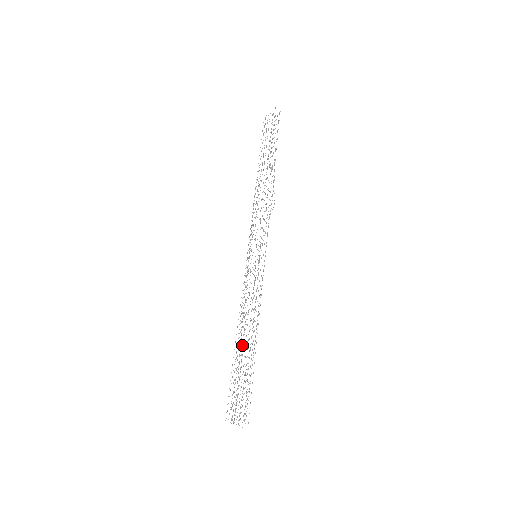
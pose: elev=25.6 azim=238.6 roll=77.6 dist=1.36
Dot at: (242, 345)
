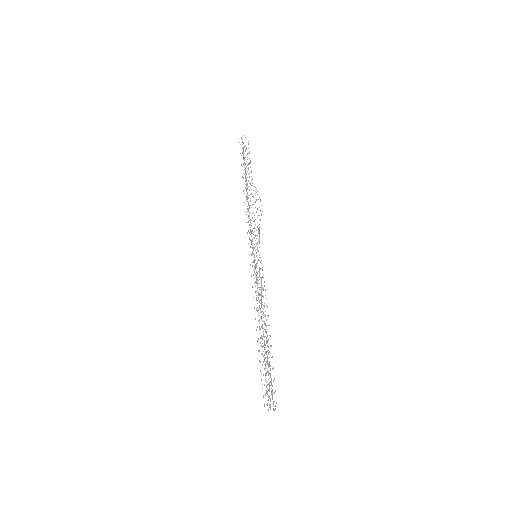
Dot at: occluded
